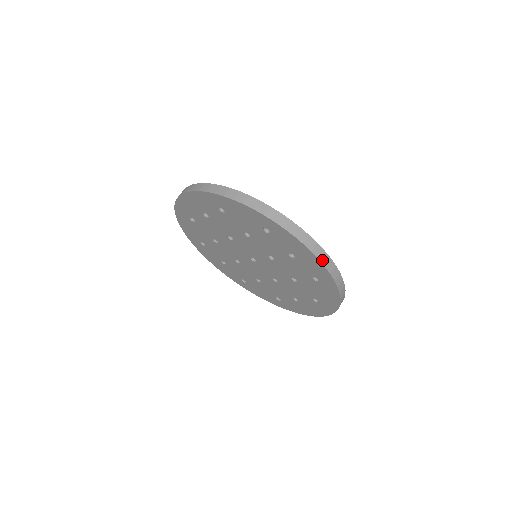
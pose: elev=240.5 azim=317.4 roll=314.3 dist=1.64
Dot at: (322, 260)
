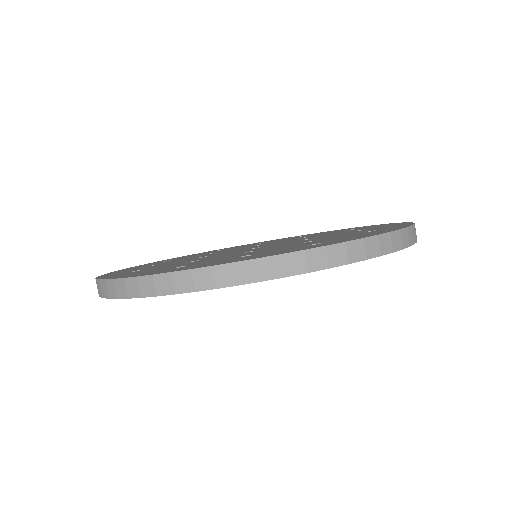
Dot at: (270, 275)
